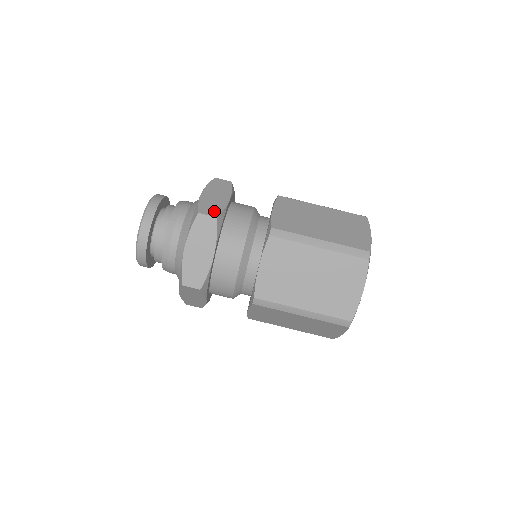
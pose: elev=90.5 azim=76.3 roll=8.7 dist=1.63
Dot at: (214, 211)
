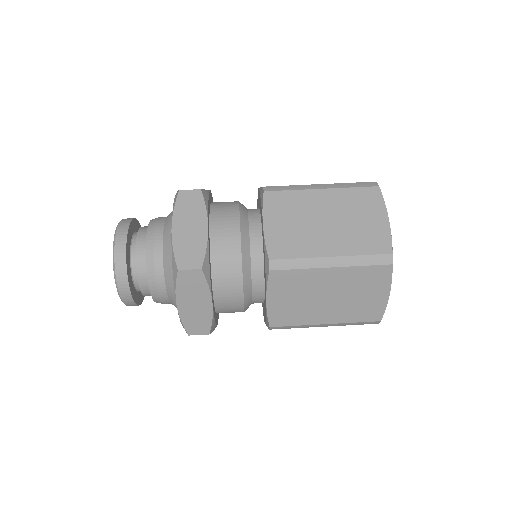
Dot at: occluded
